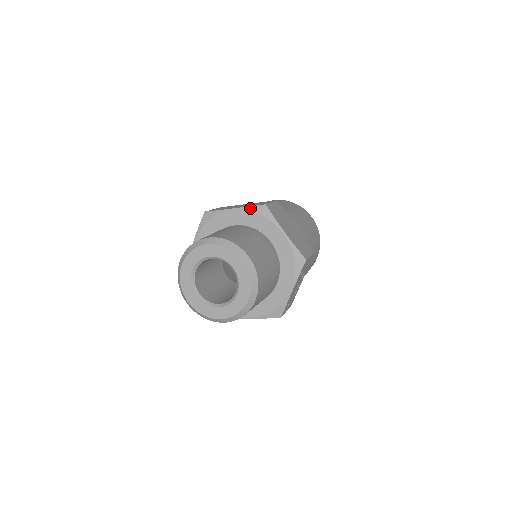
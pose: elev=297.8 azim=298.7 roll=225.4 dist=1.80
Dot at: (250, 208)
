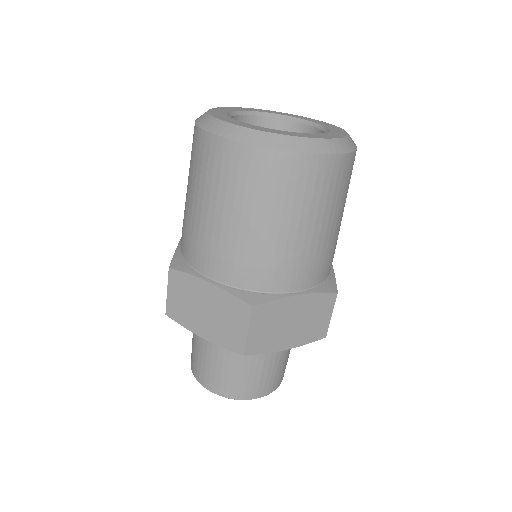
Dot at: (225, 348)
